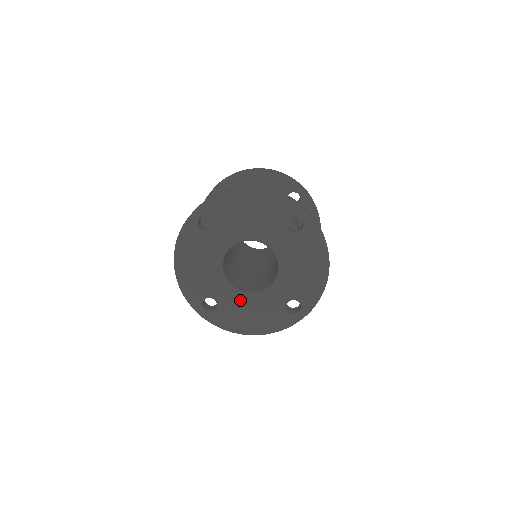
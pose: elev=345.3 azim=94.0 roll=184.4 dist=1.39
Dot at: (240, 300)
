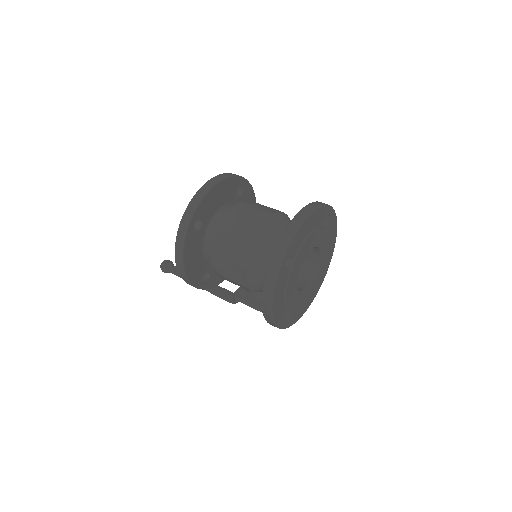
Dot at: (304, 296)
